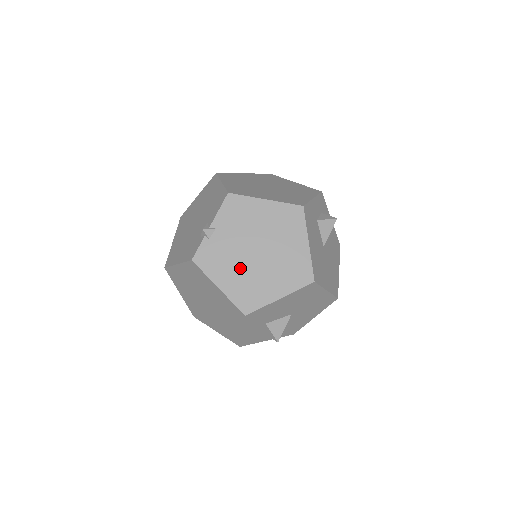
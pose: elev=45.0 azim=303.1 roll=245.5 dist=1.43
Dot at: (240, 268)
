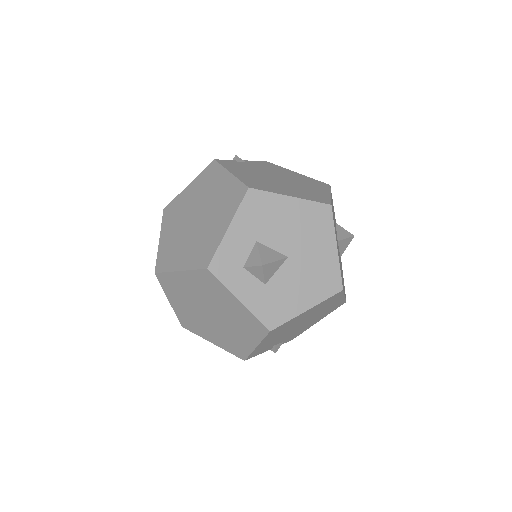
Dot at: (258, 176)
